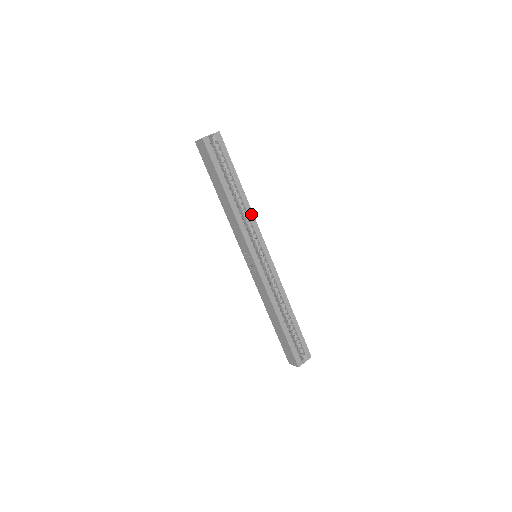
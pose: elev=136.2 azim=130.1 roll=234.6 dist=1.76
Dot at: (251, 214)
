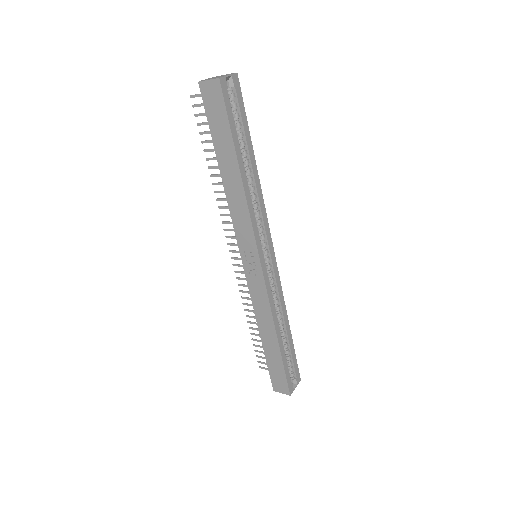
Dot at: (261, 199)
